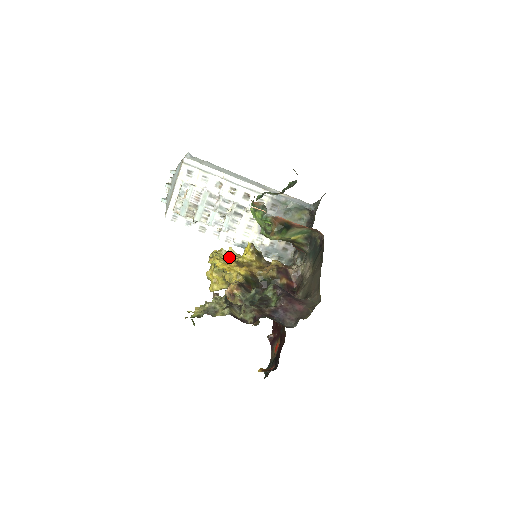
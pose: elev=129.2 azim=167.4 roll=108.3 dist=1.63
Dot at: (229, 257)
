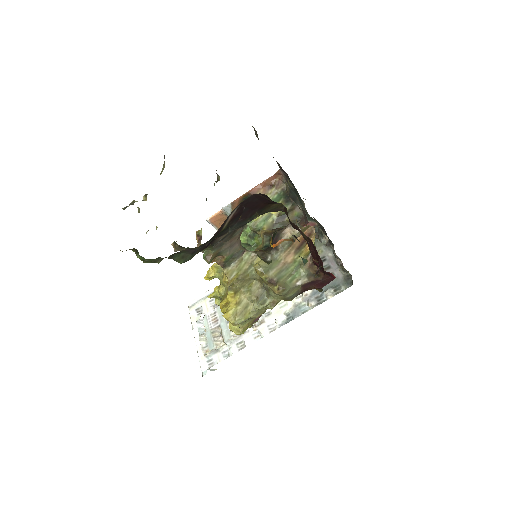
Dot at: occluded
